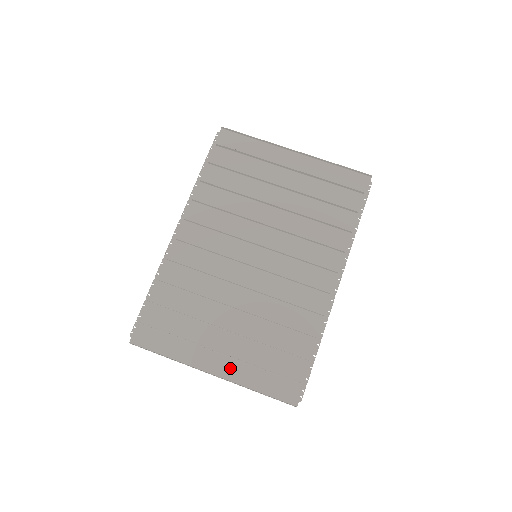
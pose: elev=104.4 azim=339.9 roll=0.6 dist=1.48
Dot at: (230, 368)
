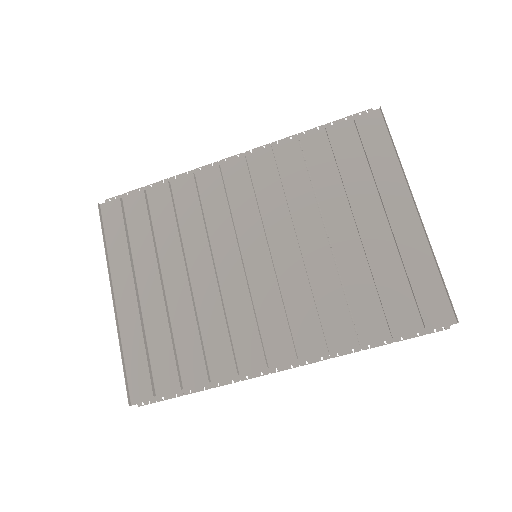
Dot at: (130, 312)
